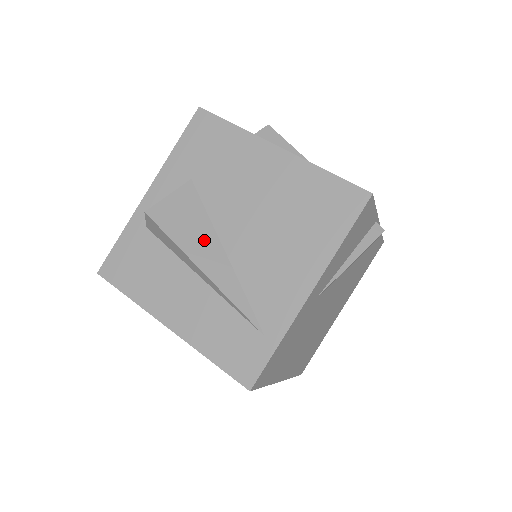
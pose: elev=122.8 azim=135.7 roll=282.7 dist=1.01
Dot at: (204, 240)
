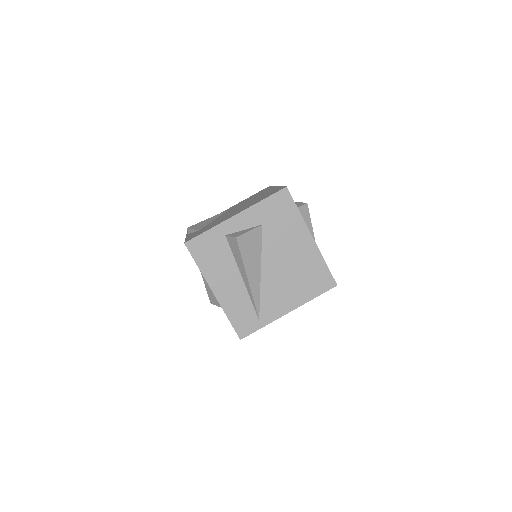
Dot at: (255, 263)
